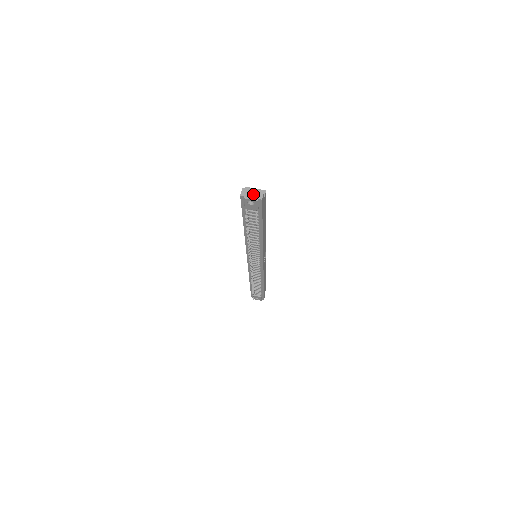
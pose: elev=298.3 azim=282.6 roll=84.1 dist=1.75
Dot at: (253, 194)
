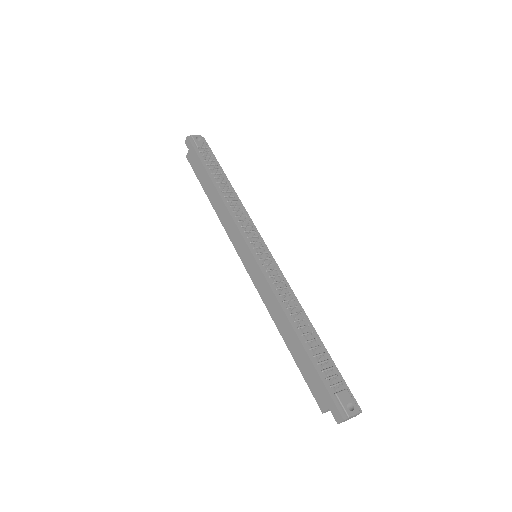
Dot at: occluded
